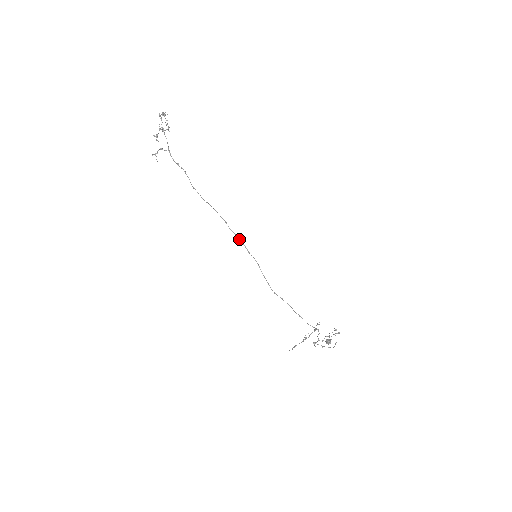
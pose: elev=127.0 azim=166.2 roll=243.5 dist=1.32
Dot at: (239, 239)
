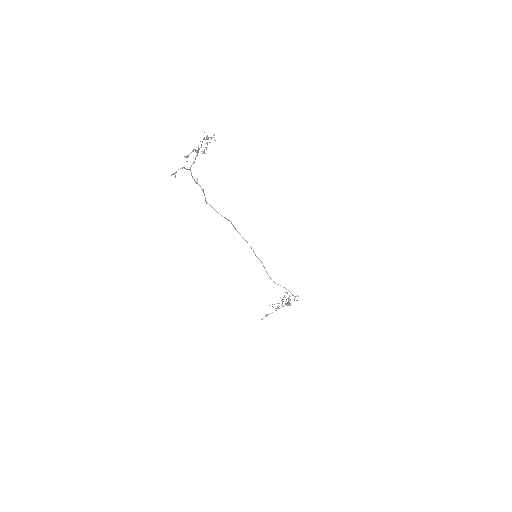
Dot at: (250, 246)
